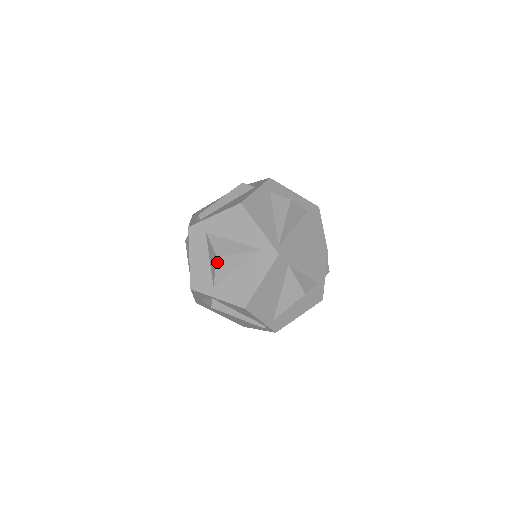
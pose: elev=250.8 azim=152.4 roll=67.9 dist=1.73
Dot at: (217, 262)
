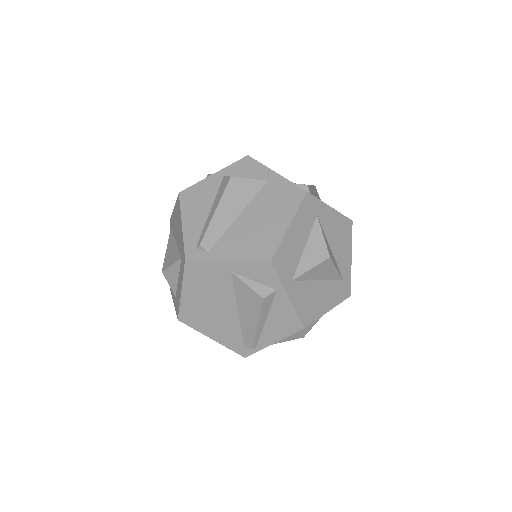
Dot at: (324, 262)
